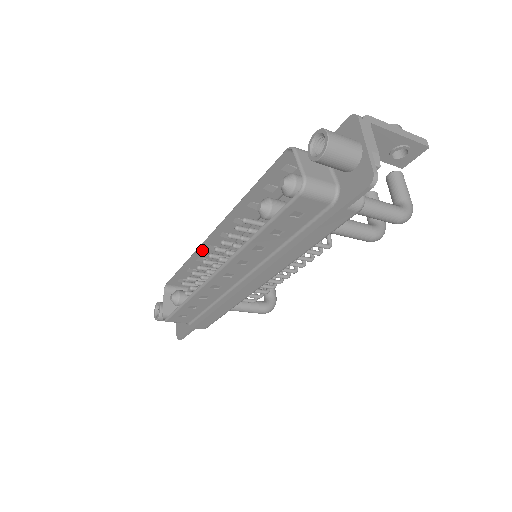
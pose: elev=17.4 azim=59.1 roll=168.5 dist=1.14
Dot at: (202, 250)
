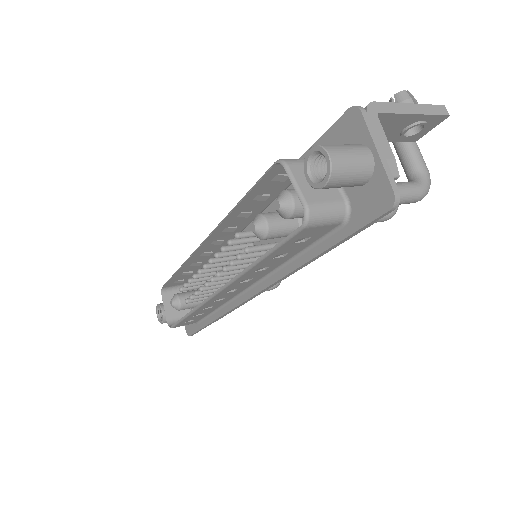
Dot at: (194, 258)
